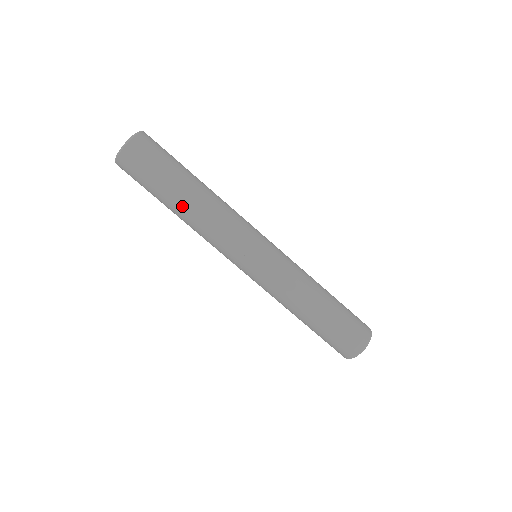
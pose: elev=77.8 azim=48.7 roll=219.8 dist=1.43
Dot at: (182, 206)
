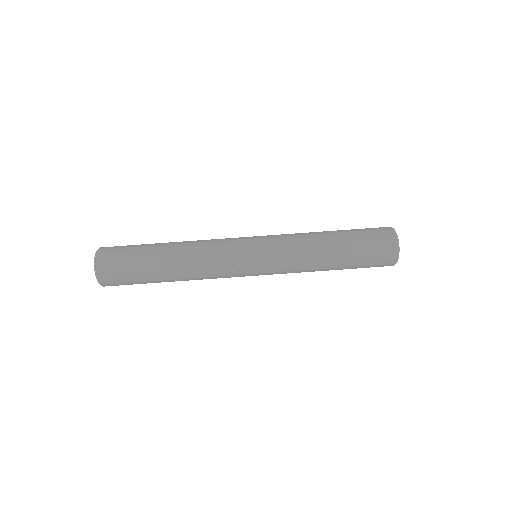
Dot at: (169, 261)
